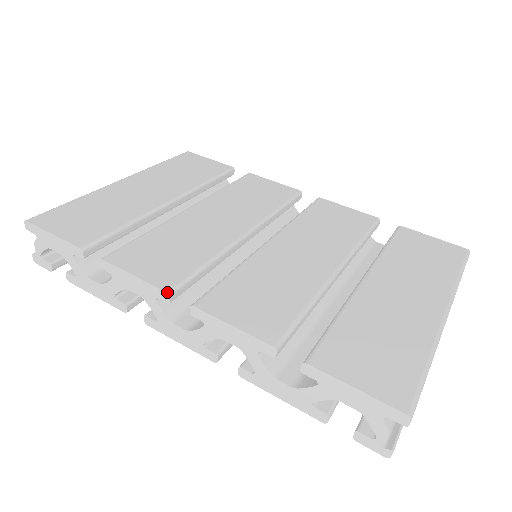
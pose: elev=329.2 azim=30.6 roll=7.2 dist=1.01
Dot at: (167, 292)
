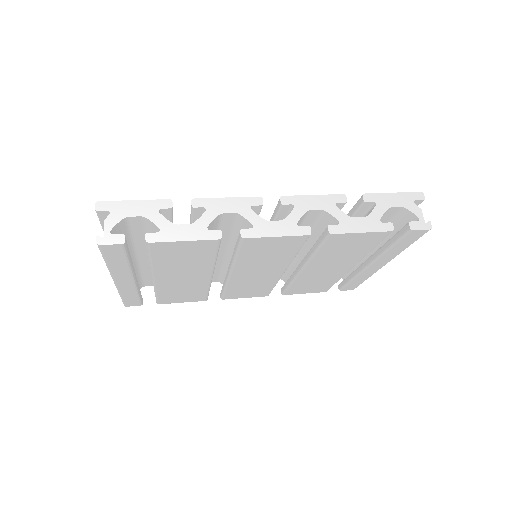
Dot at: (259, 197)
